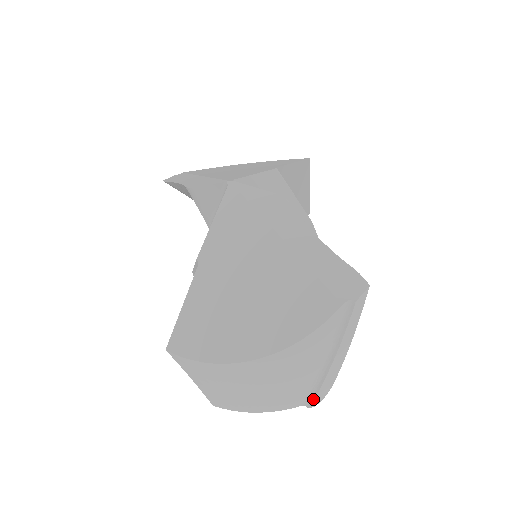
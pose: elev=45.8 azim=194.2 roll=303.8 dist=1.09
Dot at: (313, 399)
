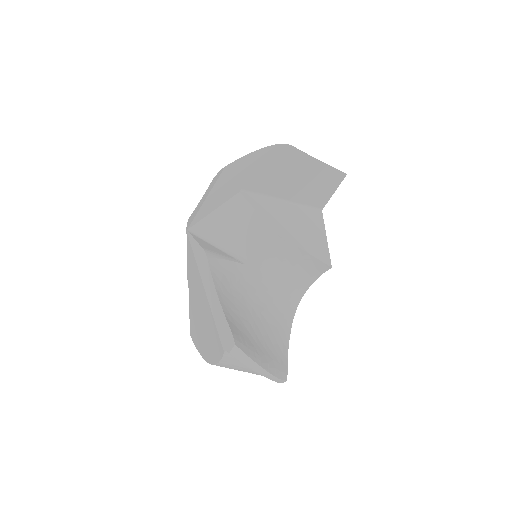
Dot at: occluded
